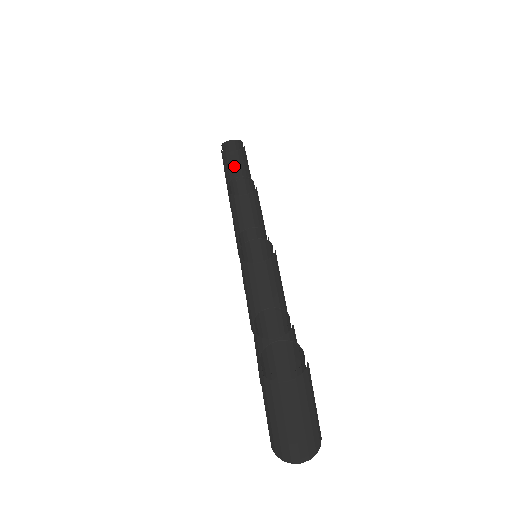
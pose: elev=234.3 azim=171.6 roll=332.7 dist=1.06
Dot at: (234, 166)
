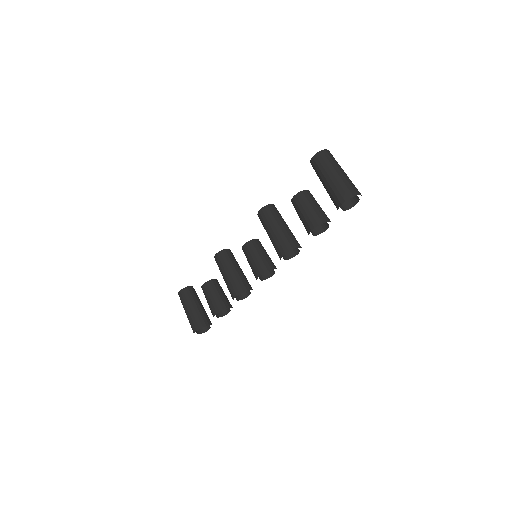
Dot at: (193, 295)
